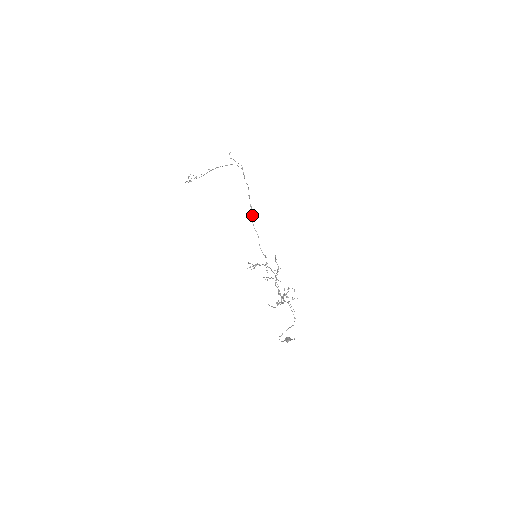
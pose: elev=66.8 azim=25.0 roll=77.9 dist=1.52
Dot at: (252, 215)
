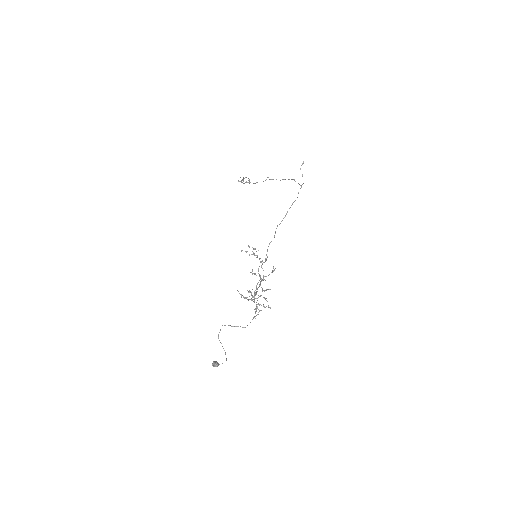
Dot at: (282, 220)
